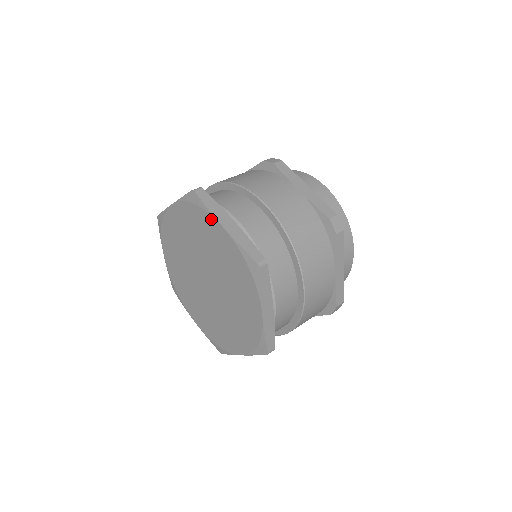
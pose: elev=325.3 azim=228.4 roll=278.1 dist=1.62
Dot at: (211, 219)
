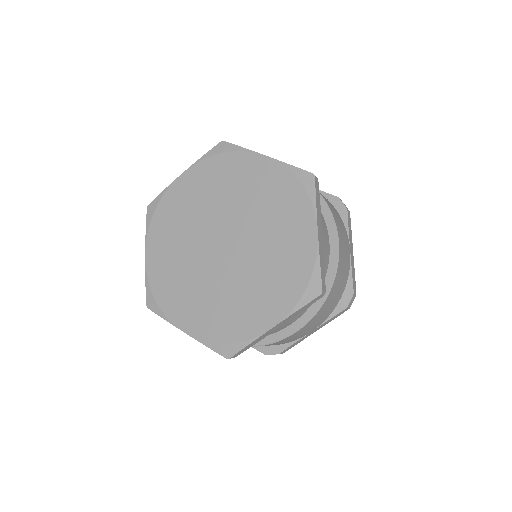
Dot at: (248, 156)
